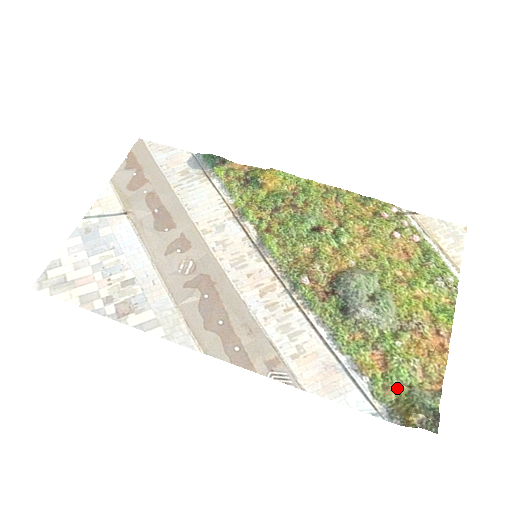
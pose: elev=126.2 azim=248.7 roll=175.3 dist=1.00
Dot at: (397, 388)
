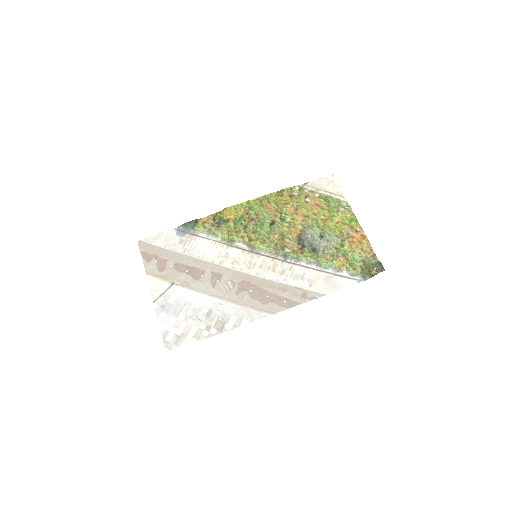
Dot at: (359, 266)
